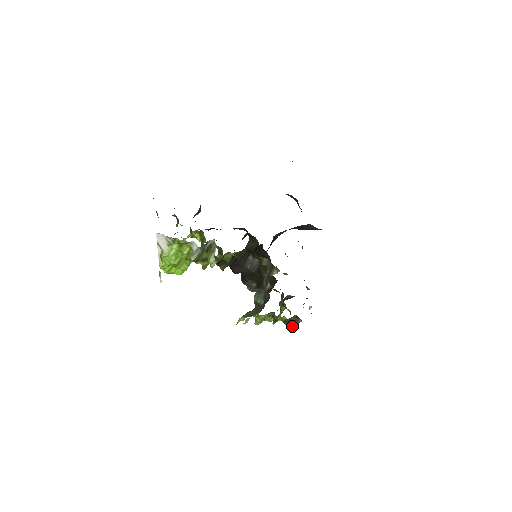
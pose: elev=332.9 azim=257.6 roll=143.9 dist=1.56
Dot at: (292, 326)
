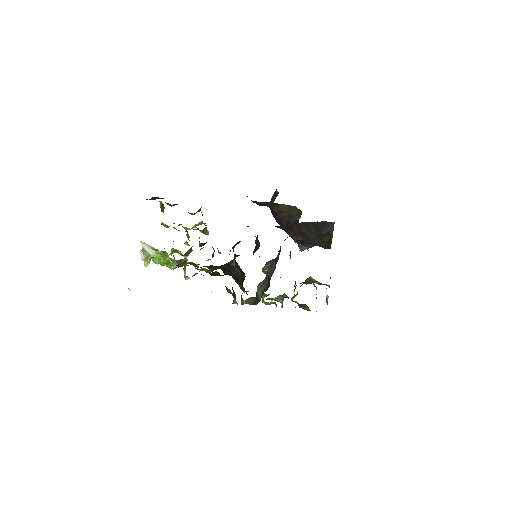
Dot at: (306, 309)
